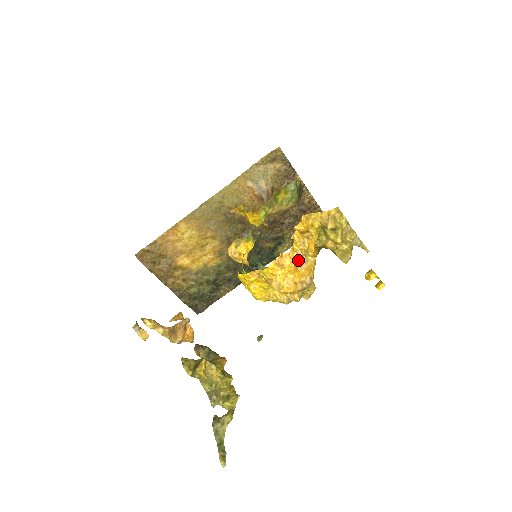
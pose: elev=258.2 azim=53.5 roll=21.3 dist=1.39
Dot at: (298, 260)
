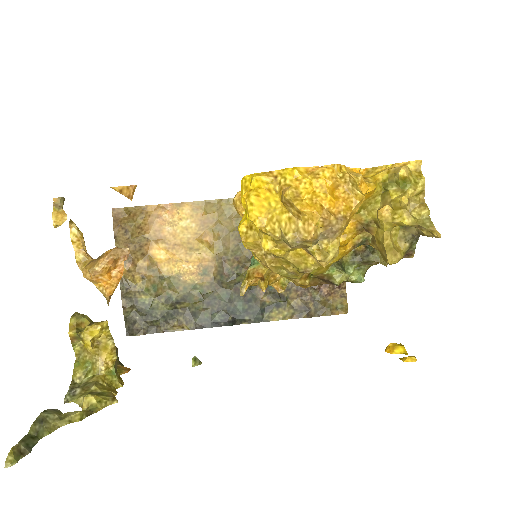
Dot at: (341, 182)
